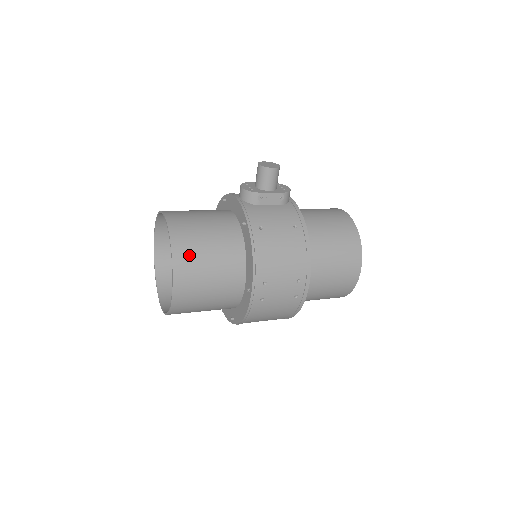
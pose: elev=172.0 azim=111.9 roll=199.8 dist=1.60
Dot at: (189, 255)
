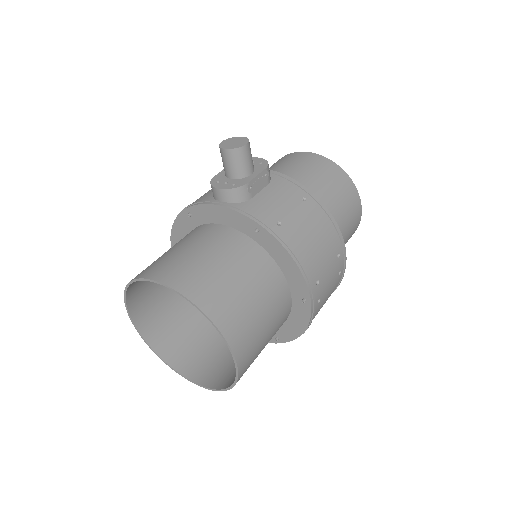
Dot at: (230, 310)
